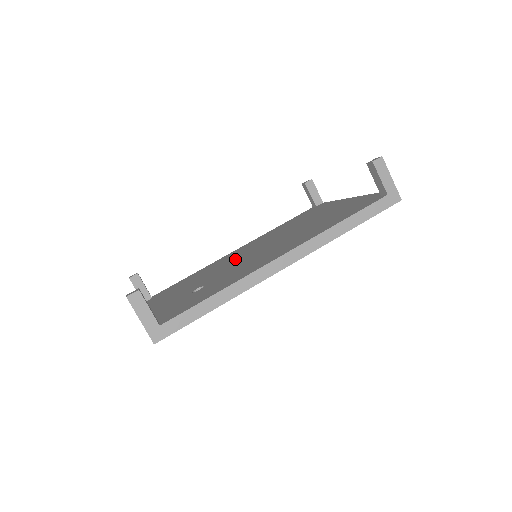
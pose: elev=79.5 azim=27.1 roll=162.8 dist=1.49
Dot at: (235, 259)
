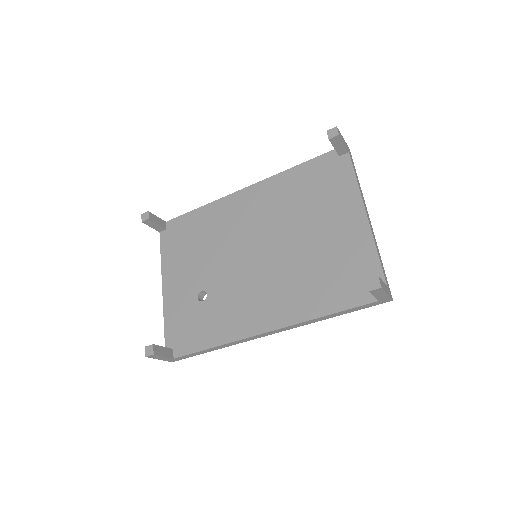
Dot at: (238, 242)
